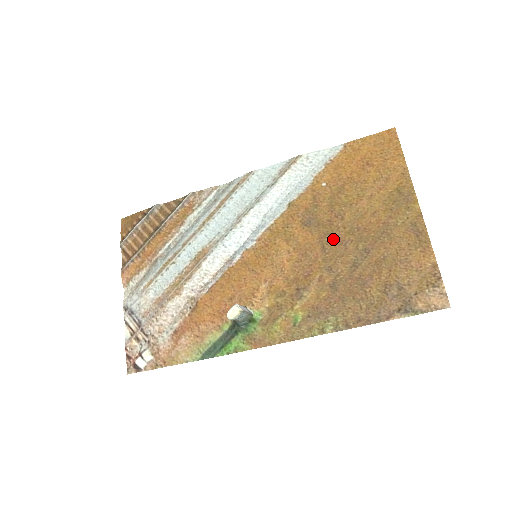
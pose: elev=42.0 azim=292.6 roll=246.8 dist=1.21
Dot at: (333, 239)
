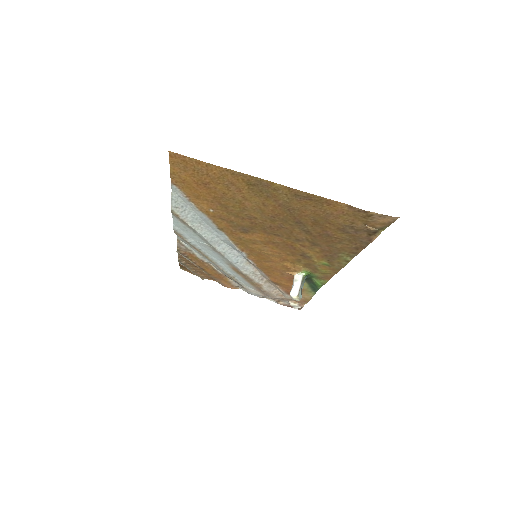
Dot at: (271, 229)
